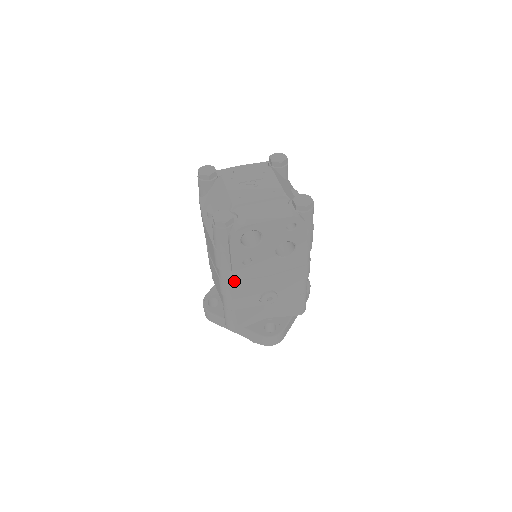
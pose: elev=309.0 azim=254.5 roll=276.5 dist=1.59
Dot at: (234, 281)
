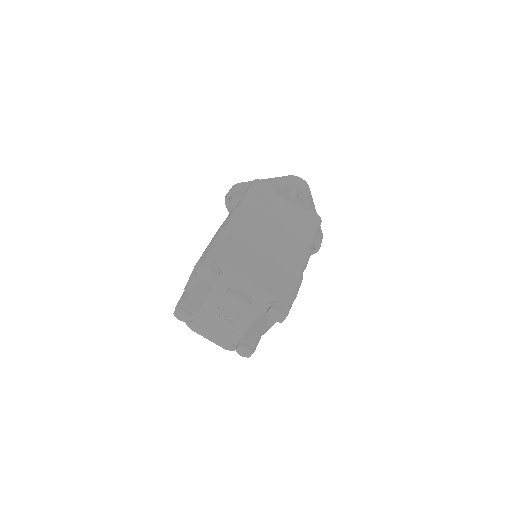
Dot at: occluded
